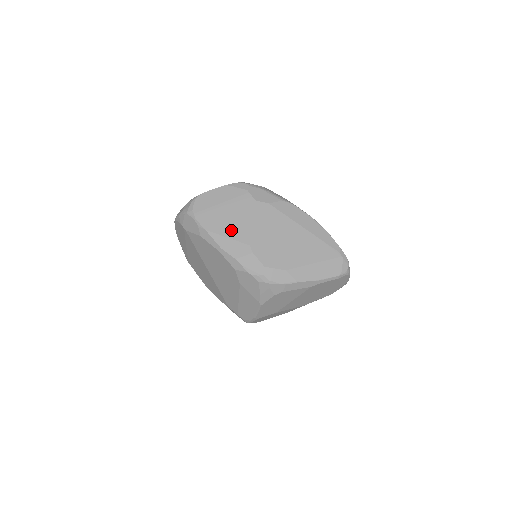
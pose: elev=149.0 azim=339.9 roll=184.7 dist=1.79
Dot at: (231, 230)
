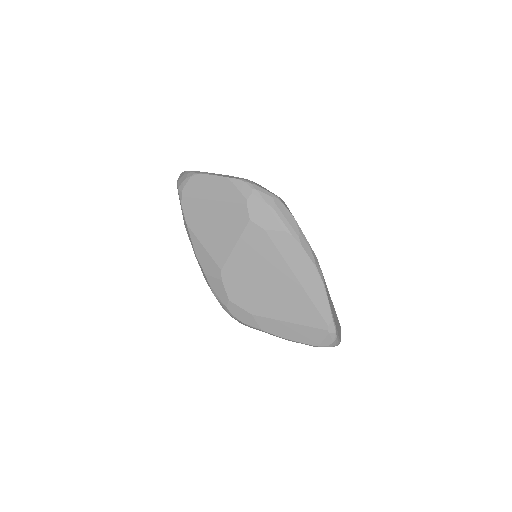
Dot at: (210, 240)
